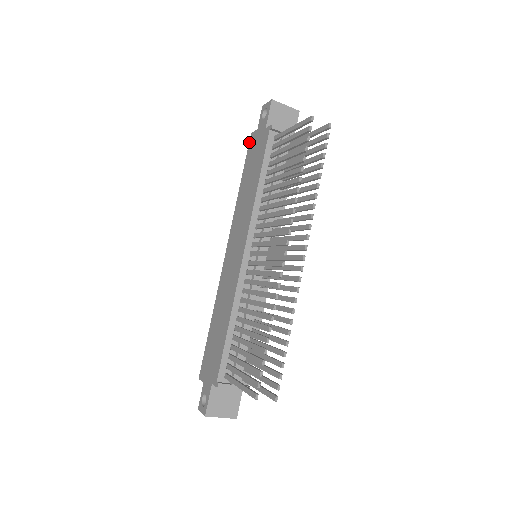
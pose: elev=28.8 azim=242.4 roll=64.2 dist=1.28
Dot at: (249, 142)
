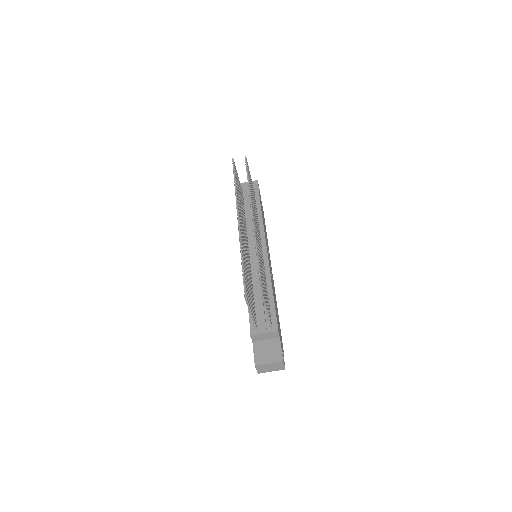
Dot at: occluded
